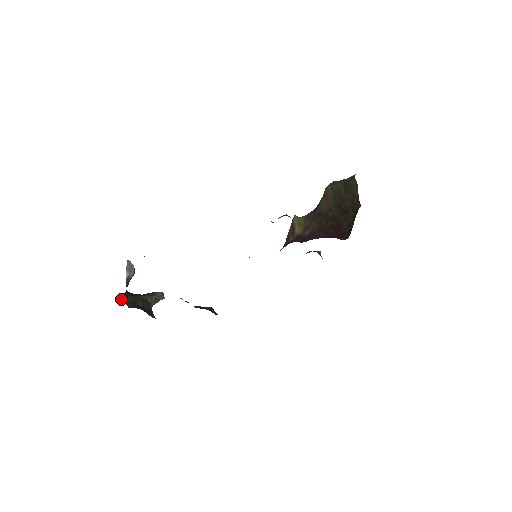
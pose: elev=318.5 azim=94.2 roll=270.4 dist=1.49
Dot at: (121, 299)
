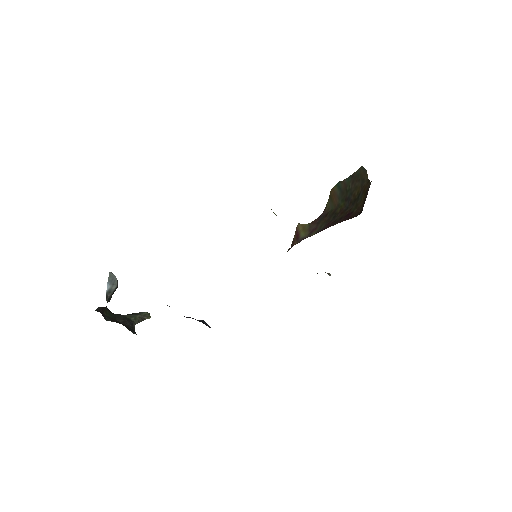
Dot at: (98, 311)
